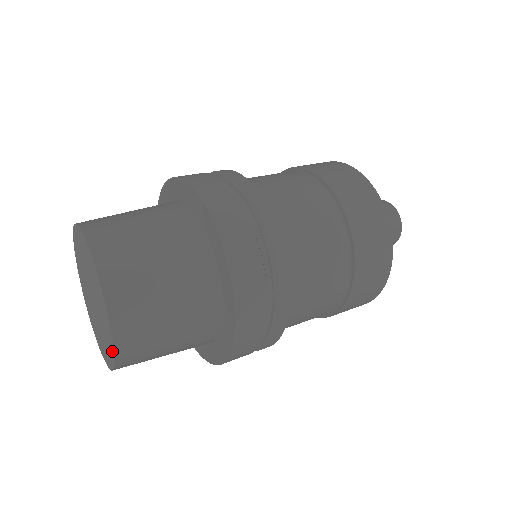
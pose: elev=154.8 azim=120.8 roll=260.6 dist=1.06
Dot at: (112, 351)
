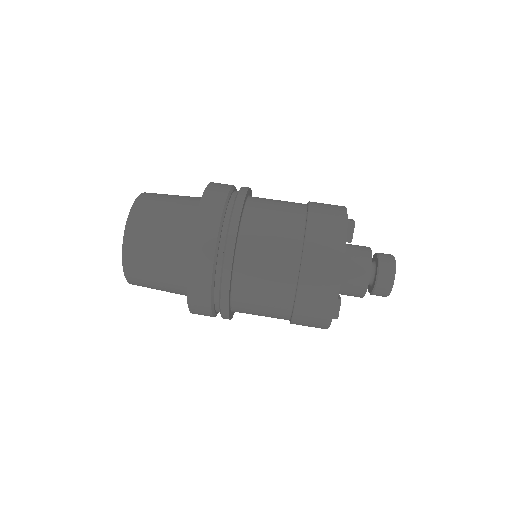
Dot at: (124, 266)
